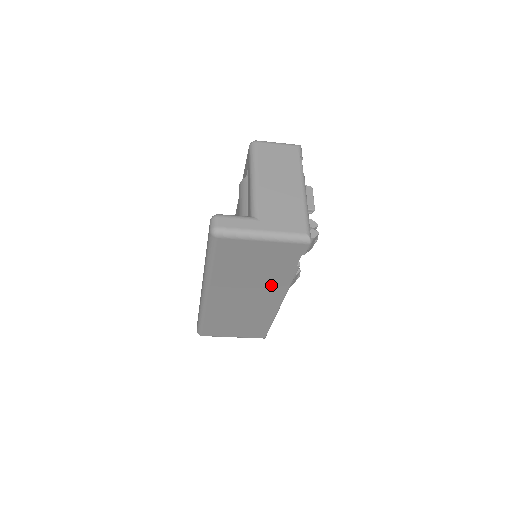
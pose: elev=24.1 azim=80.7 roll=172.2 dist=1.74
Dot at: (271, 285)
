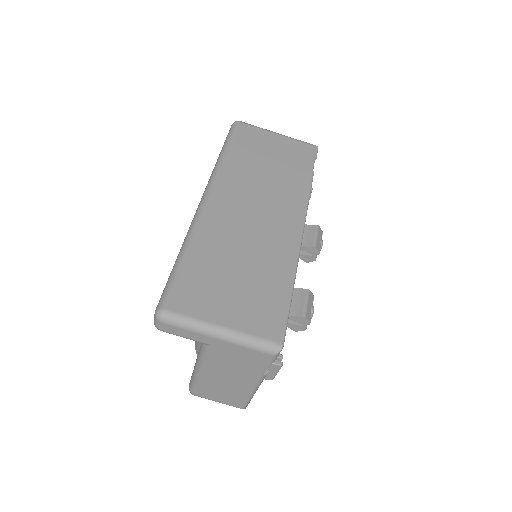
Dot at: (287, 194)
